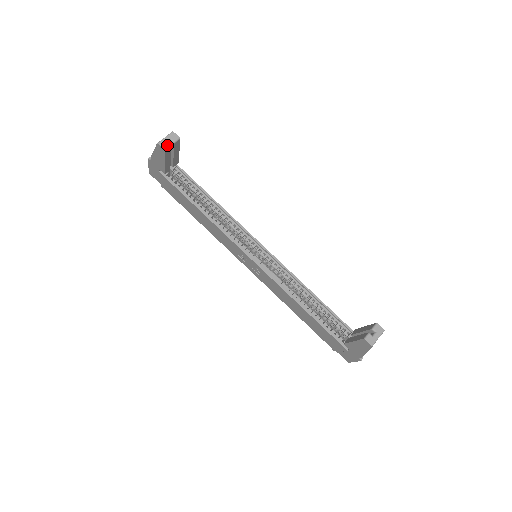
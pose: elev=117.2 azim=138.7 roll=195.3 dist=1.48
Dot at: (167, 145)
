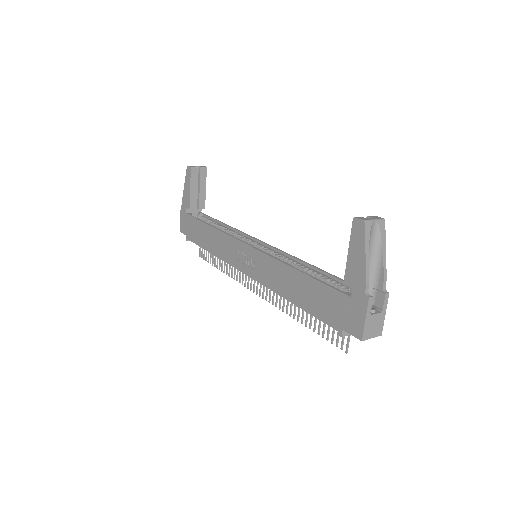
Dot at: (194, 166)
